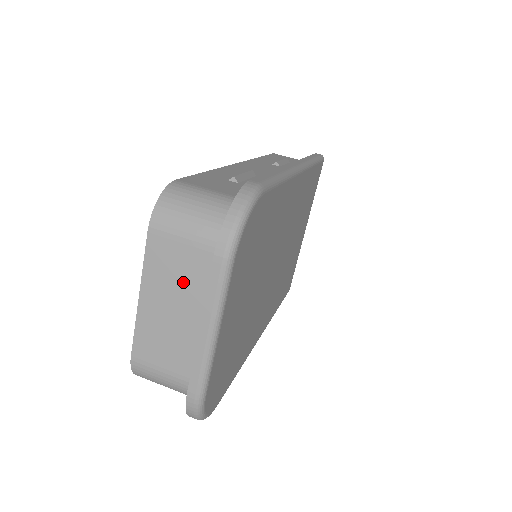
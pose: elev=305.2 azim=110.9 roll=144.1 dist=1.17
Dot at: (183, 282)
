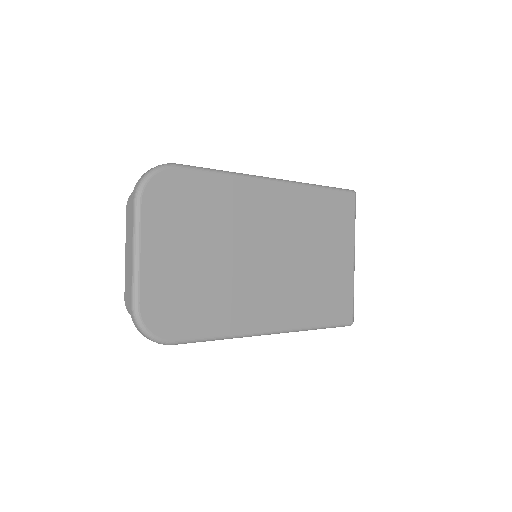
Dot at: occluded
